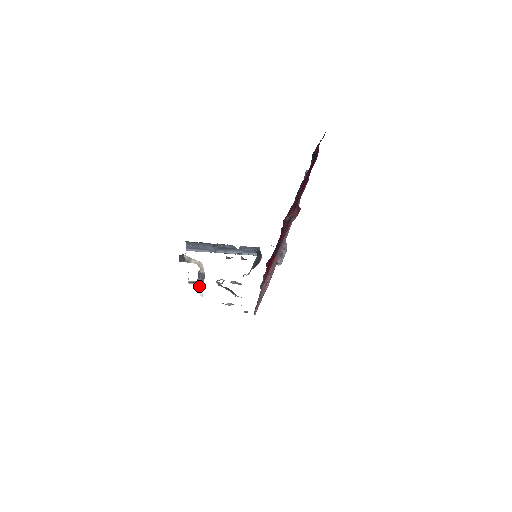
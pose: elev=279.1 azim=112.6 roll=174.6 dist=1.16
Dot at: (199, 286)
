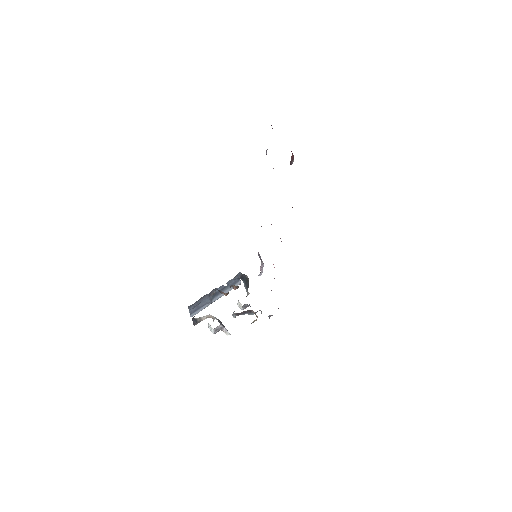
Dot at: (223, 329)
